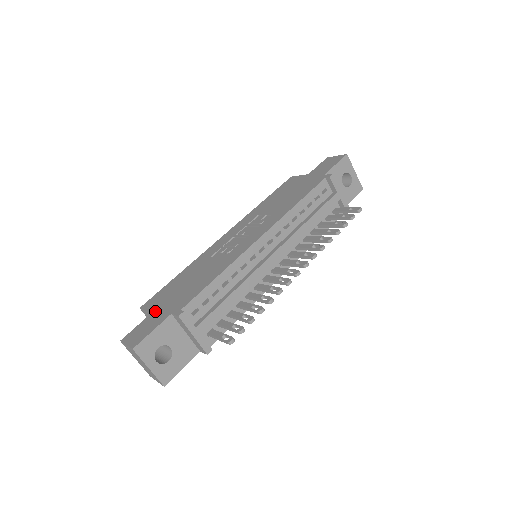
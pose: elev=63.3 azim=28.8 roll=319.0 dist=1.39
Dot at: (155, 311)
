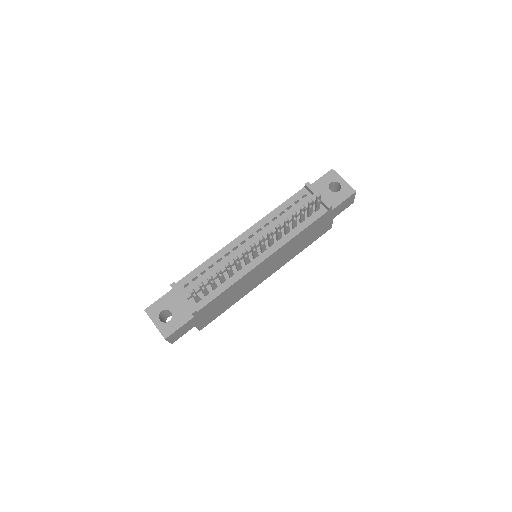
Dot at: occluded
